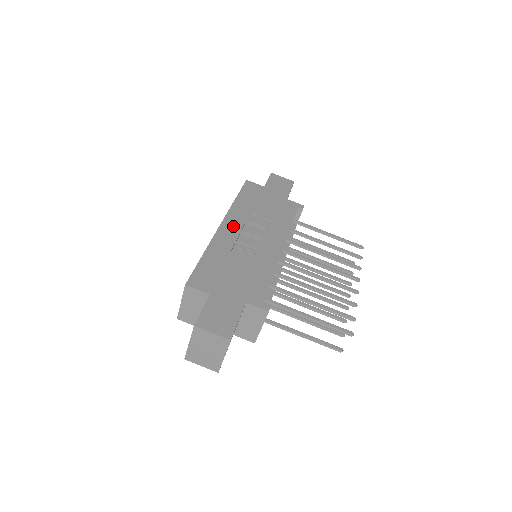
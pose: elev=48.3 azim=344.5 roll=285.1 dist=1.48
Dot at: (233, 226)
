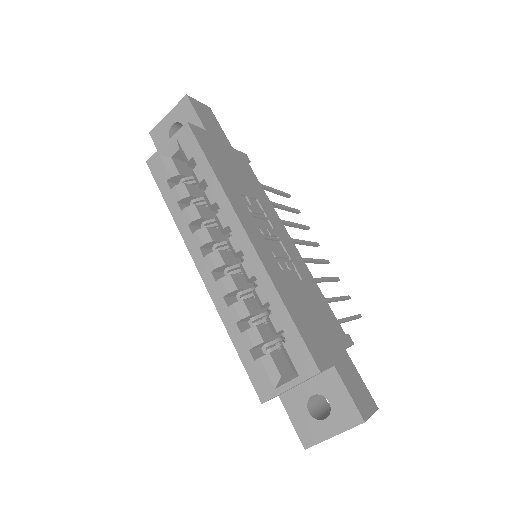
Dot at: (255, 232)
